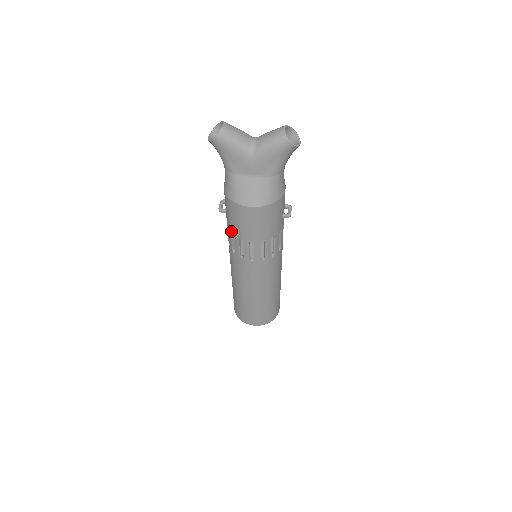
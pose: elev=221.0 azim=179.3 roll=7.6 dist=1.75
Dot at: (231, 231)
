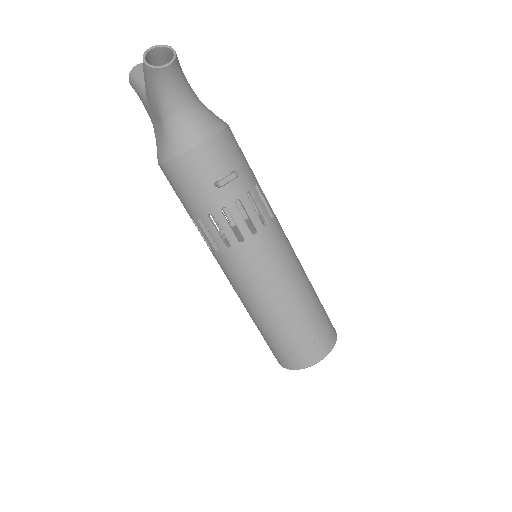
Dot at: occluded
